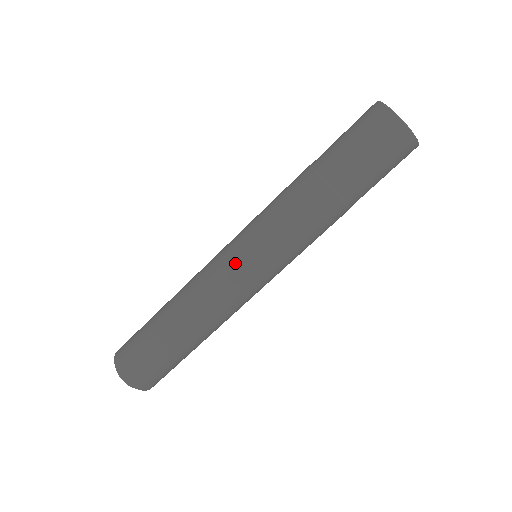
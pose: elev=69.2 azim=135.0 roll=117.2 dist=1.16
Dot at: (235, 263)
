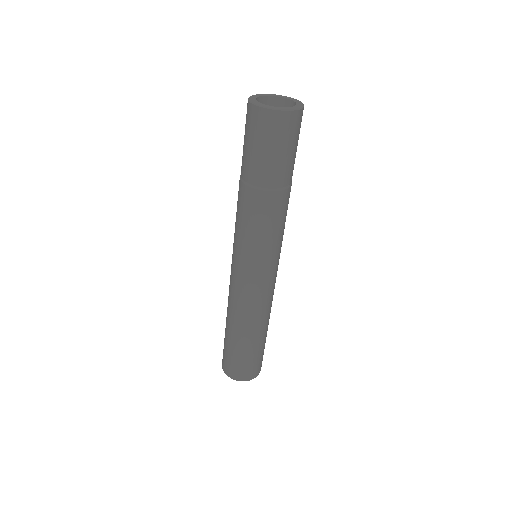
Dot at: (232, 264)
